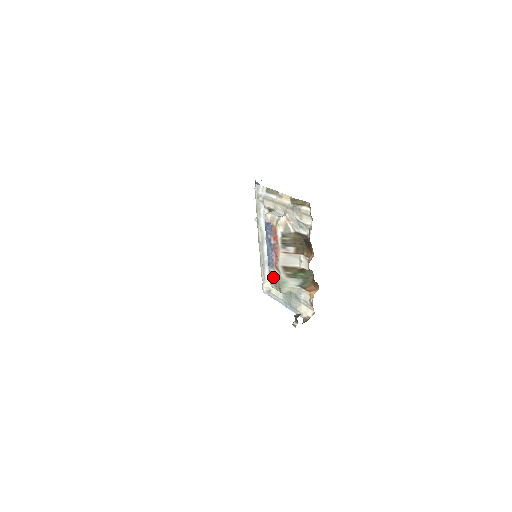
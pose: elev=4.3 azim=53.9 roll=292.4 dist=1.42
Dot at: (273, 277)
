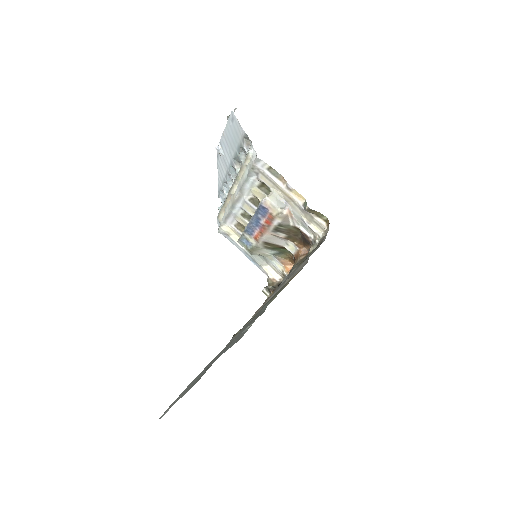
Dot at: (246, 240)
